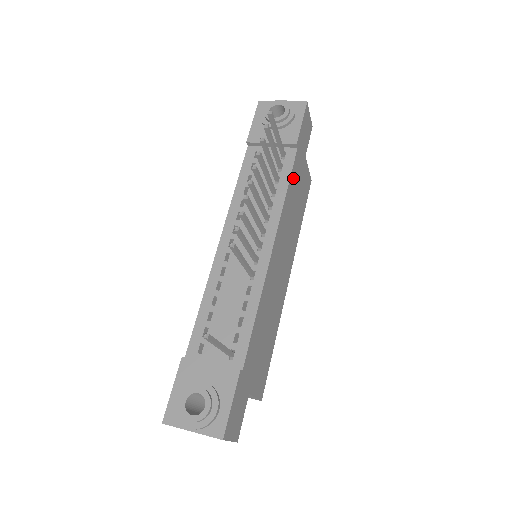
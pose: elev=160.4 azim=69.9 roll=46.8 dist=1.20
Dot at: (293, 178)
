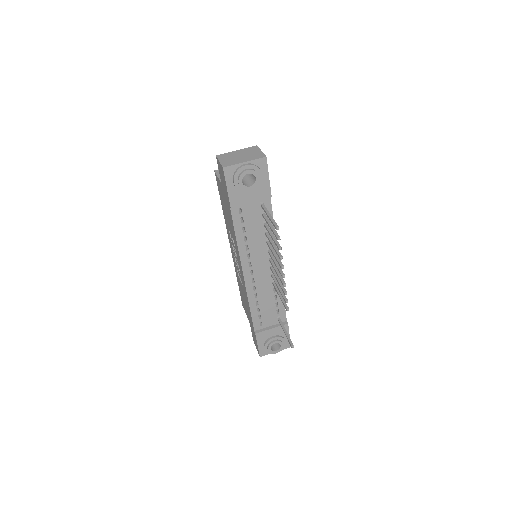
Dot at: occluded
